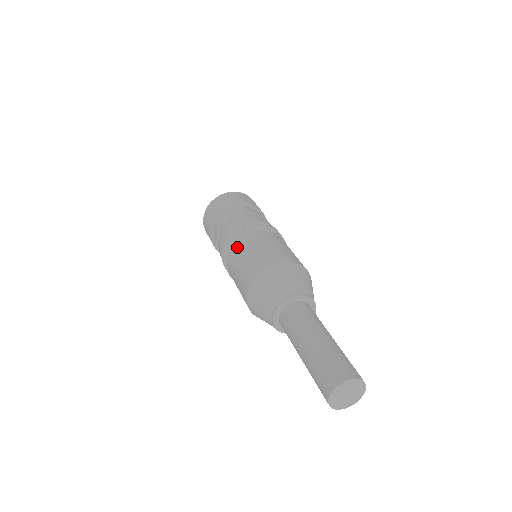
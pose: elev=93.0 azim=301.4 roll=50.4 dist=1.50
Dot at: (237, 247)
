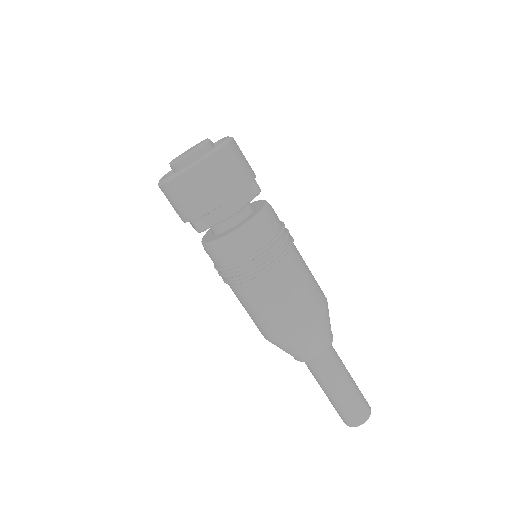
Dot at: (244, 292)
